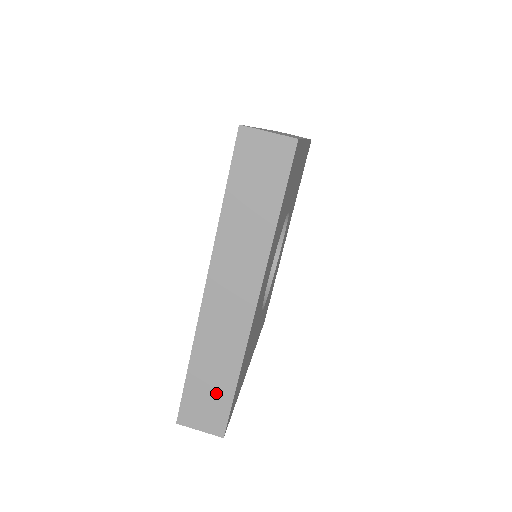
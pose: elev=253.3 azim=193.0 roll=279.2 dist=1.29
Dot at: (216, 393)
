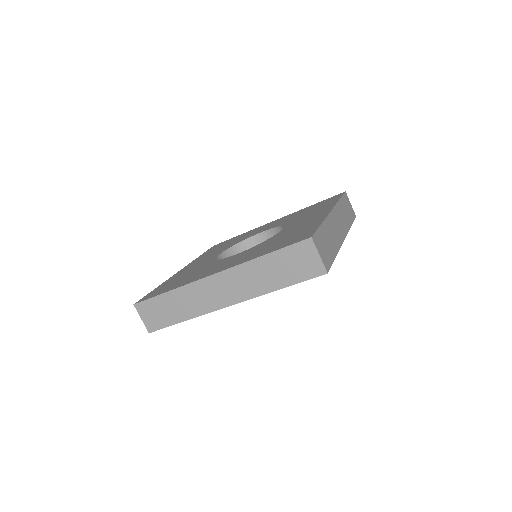
Dot at: (167, 315)
